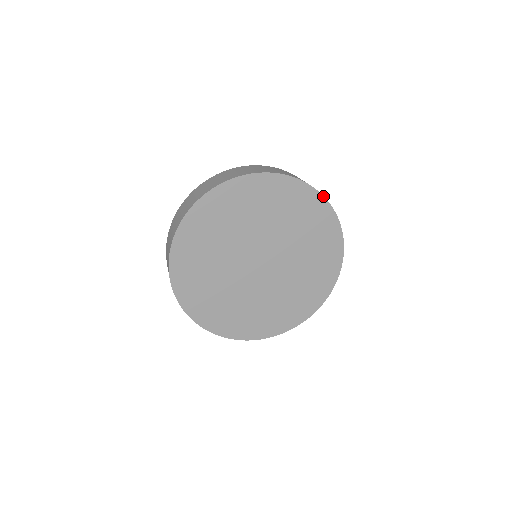
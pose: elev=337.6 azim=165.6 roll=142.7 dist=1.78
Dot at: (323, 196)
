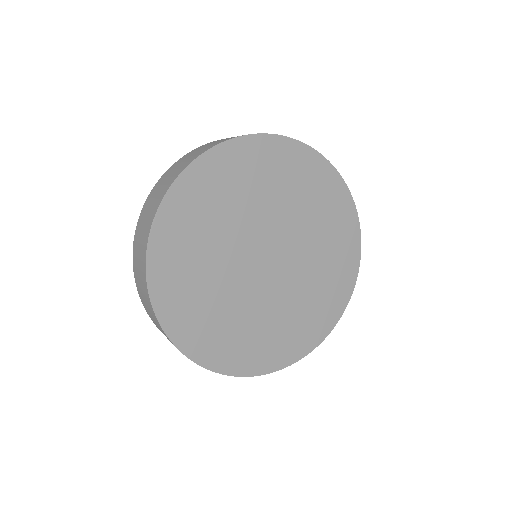
Dot at: occluded
